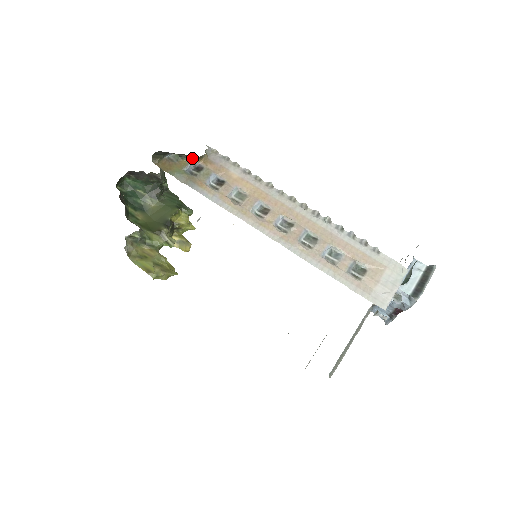
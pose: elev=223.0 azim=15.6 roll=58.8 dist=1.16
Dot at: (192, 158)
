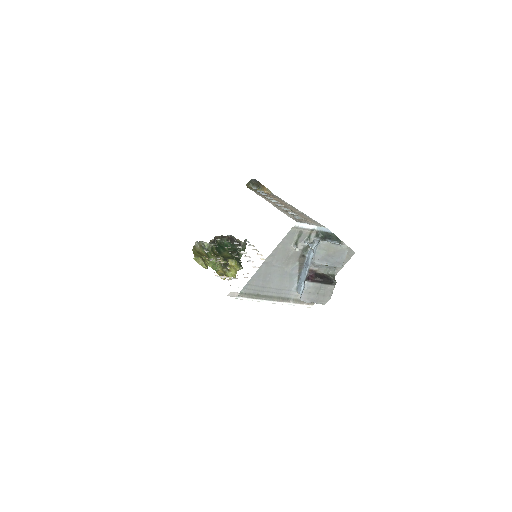
Dot at: (263, 189)
